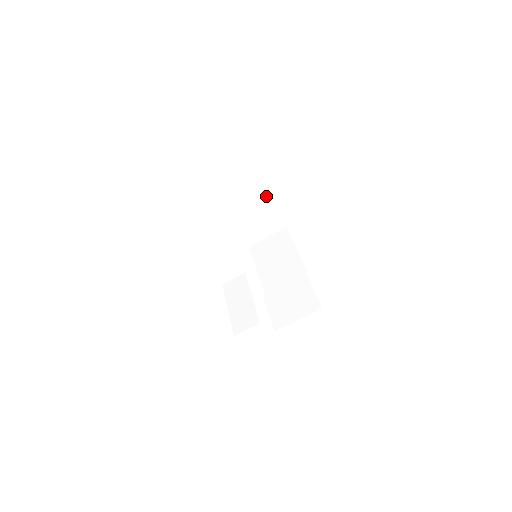
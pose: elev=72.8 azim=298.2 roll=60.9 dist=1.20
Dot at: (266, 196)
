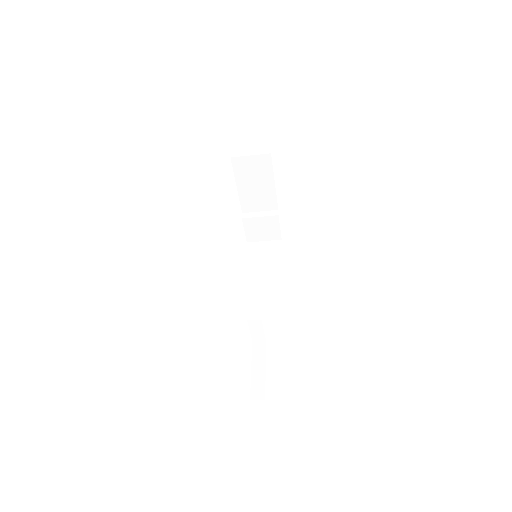
Dot at: occluded
